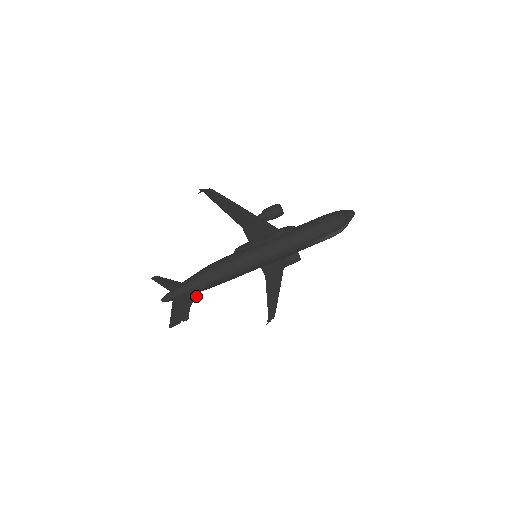
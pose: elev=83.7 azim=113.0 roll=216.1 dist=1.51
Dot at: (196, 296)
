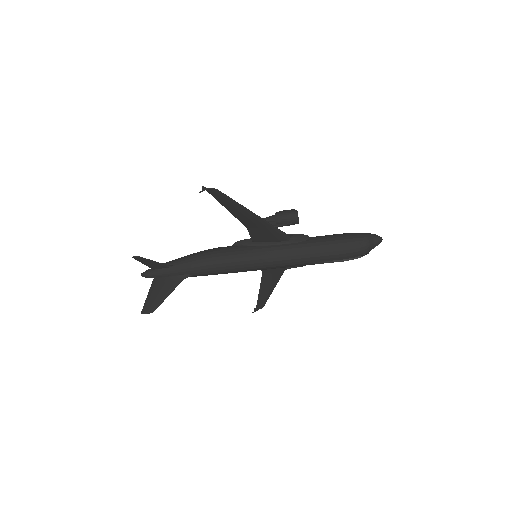
Dot at: occluded
